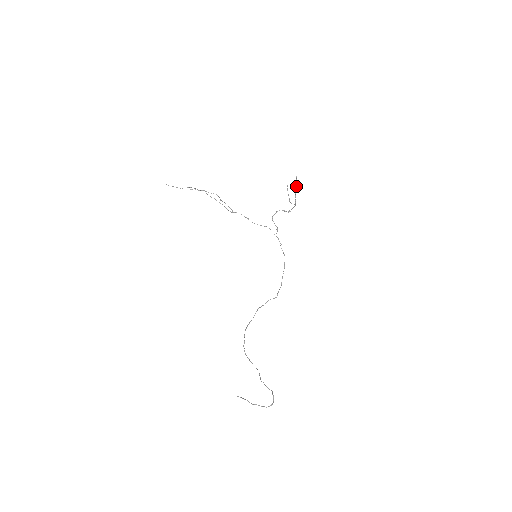
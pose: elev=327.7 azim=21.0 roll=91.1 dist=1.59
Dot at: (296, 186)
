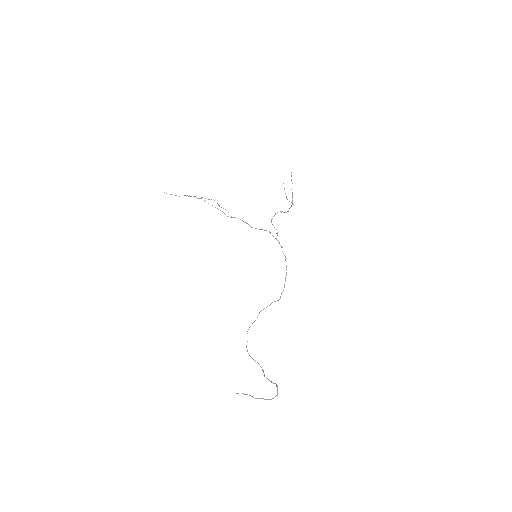
Dot at: occluded
